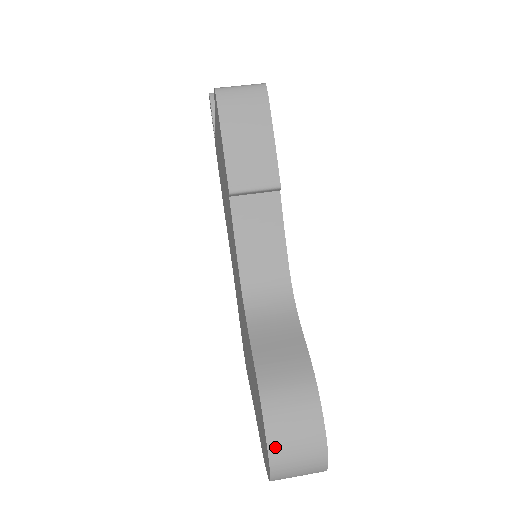
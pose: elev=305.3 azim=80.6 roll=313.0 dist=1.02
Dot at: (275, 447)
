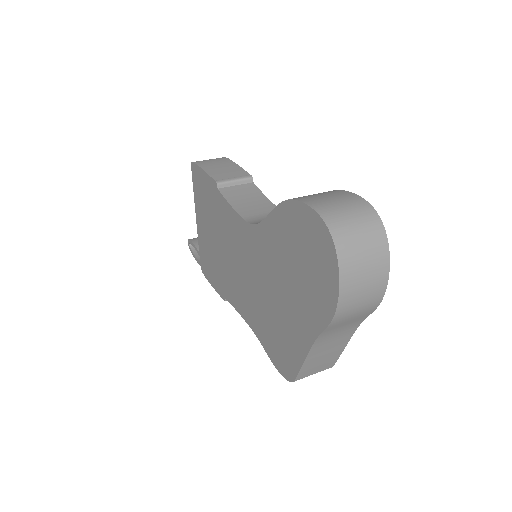
Dot at: (319, 207)
